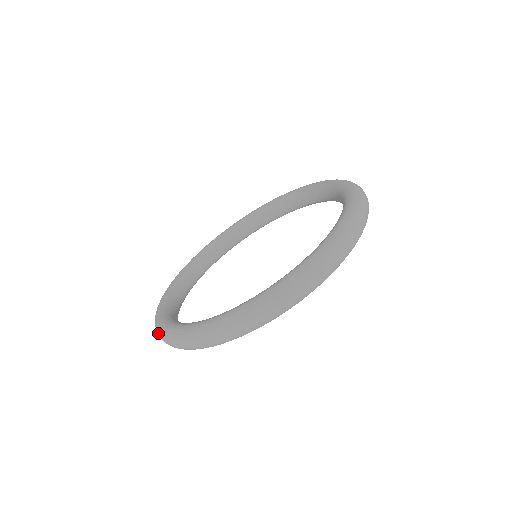
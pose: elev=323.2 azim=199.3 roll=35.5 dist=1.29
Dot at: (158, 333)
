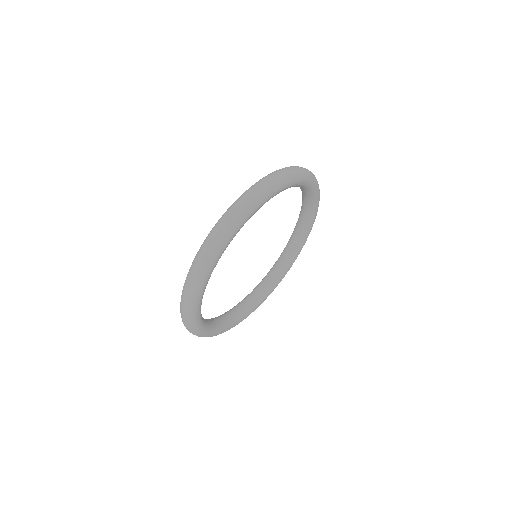
Dot at: (182, 296)
